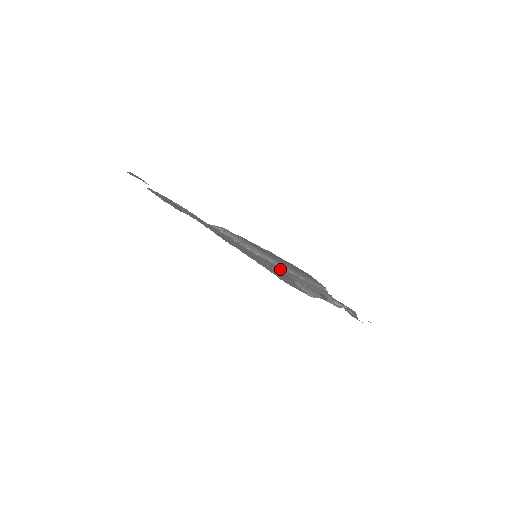
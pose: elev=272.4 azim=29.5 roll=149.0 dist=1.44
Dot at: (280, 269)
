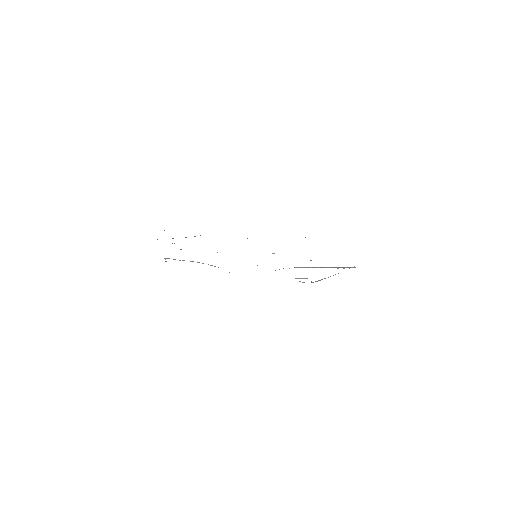
Dot at: occluded
